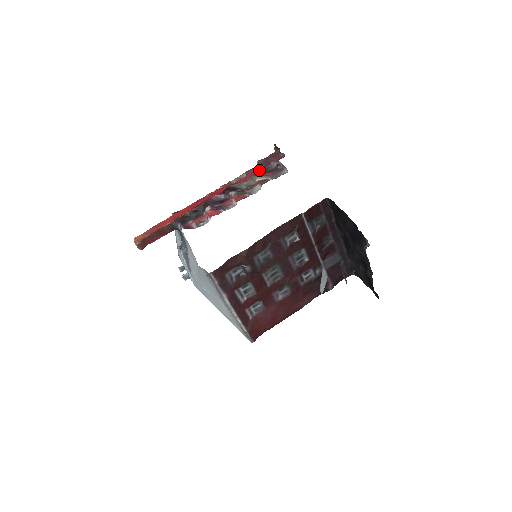
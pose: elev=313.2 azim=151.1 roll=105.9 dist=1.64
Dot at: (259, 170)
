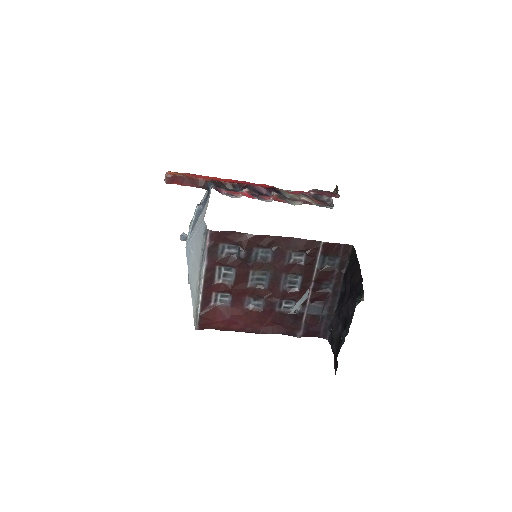
Dot at: (310, 194)
